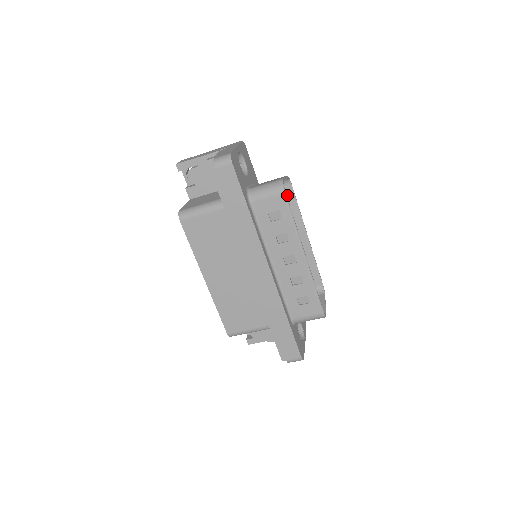
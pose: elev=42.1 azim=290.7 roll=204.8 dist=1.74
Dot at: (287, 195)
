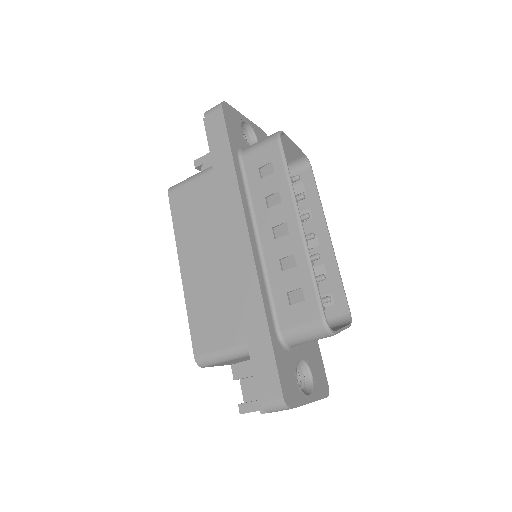
Dot at: (306, 183)
